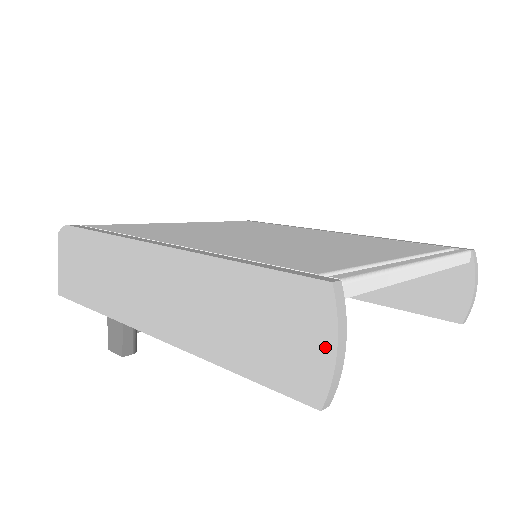
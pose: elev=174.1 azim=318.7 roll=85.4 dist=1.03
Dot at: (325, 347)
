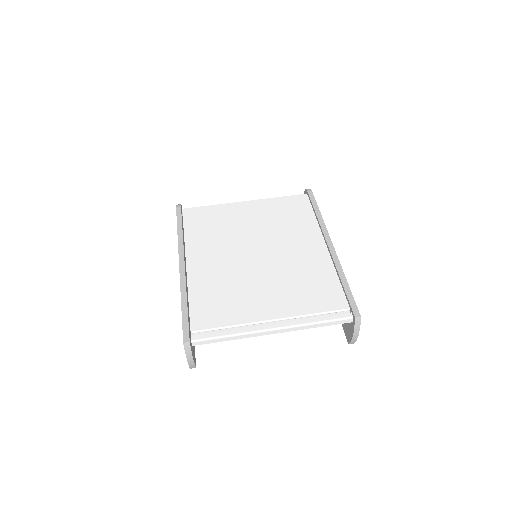
Dot at: occluded
